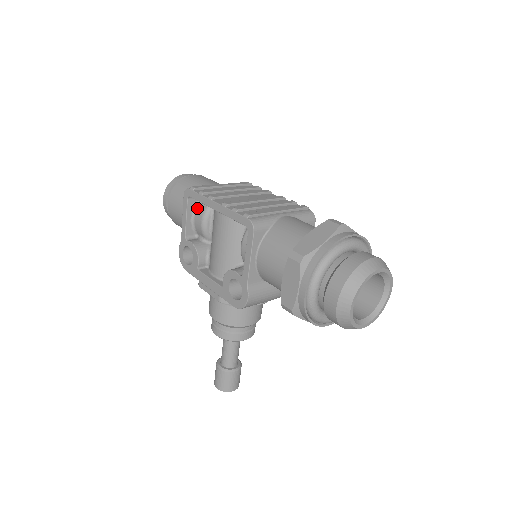
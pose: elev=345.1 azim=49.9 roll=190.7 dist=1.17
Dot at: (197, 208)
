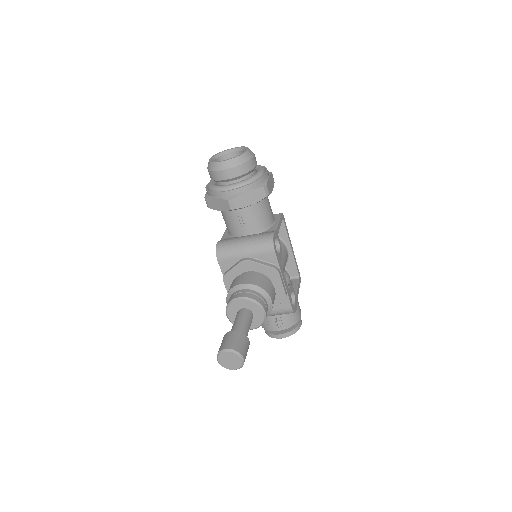
Dot at: occluded
